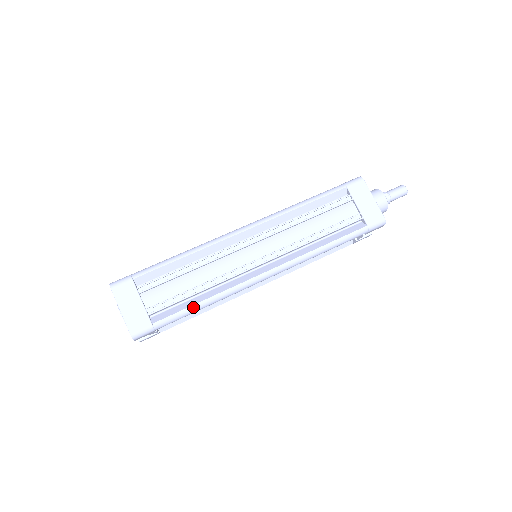
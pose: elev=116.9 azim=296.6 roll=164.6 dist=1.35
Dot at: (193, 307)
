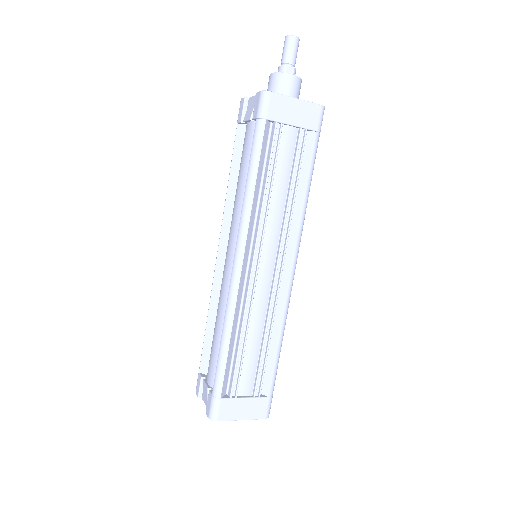
Dot at: (278, 355)
